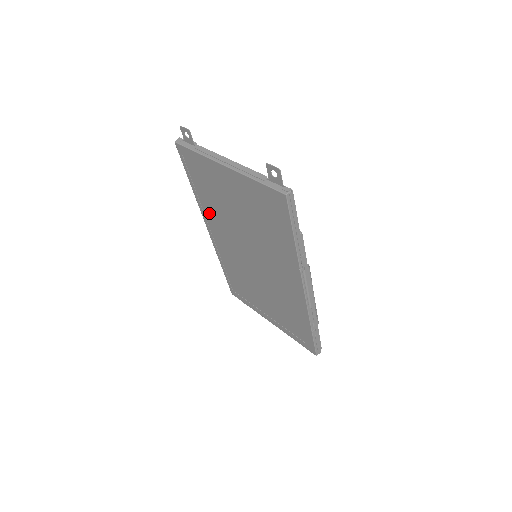
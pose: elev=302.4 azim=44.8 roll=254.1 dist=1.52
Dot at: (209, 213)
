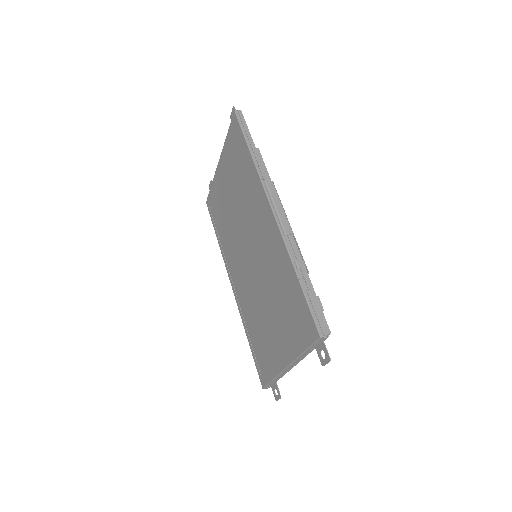
Dot at: (227, 252)
